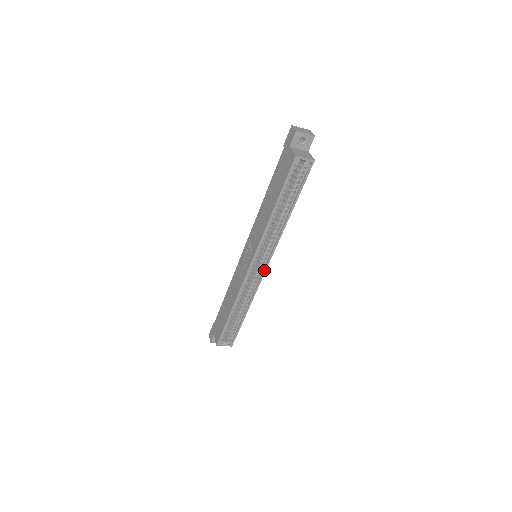
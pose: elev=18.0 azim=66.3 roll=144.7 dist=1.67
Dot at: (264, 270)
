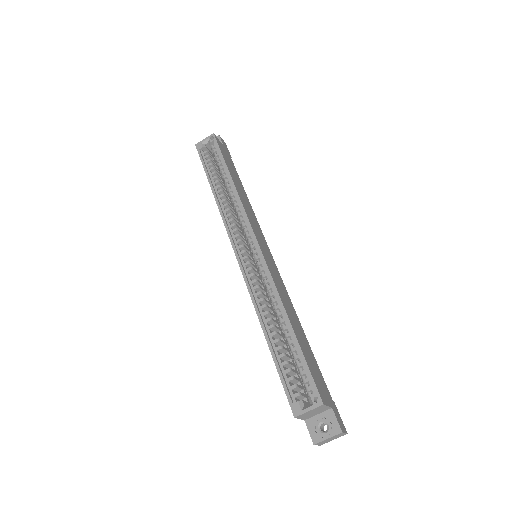
Dot at: (257, 249)
